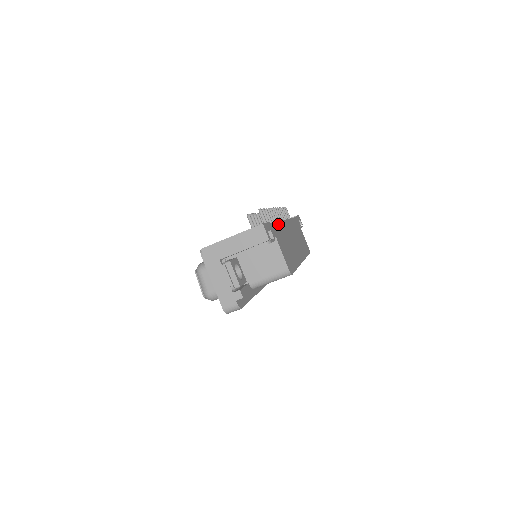
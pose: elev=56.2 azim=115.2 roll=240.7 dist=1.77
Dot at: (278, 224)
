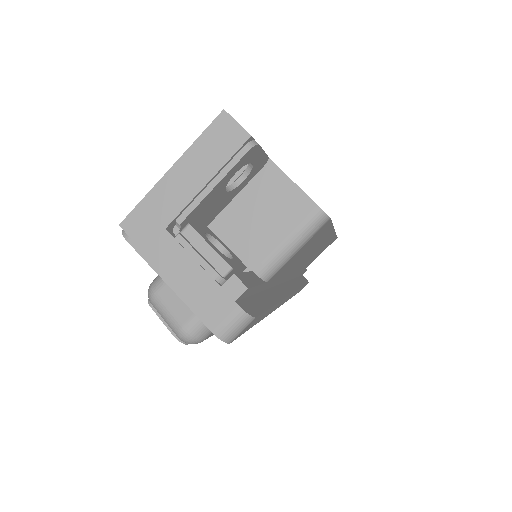
Dot at: occluded
